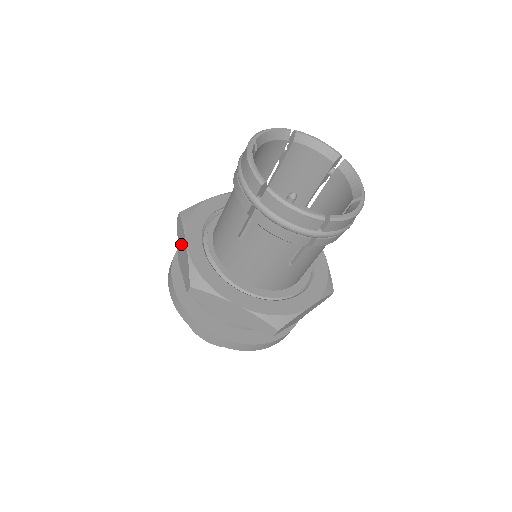
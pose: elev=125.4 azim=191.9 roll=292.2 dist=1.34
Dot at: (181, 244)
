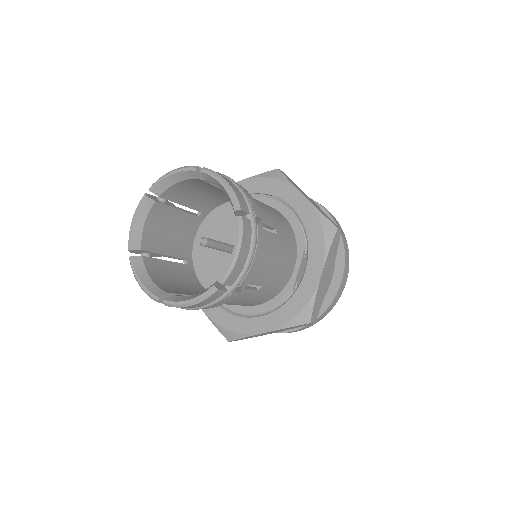
Dot at: occluded
